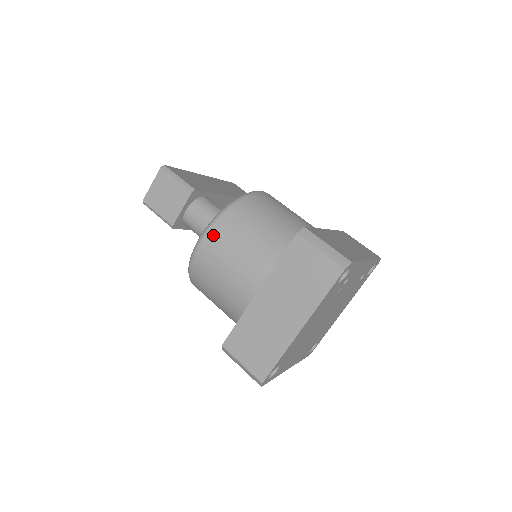
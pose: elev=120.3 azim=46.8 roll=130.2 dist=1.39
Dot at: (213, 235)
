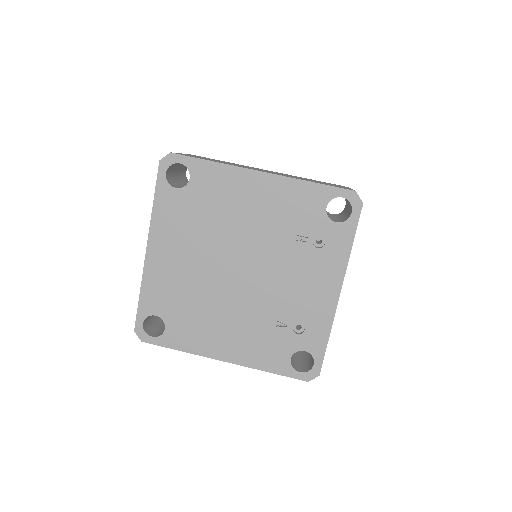
Dot at: occluded
